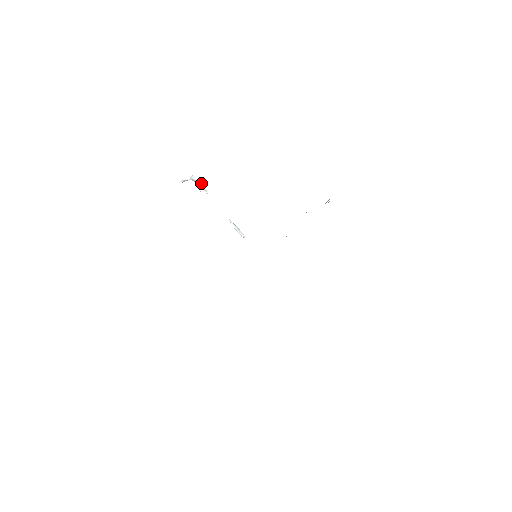
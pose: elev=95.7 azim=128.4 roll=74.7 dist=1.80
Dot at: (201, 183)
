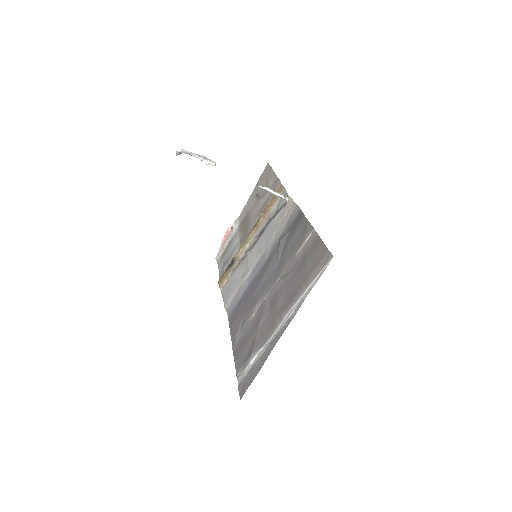
Dot at: (201, 155)
